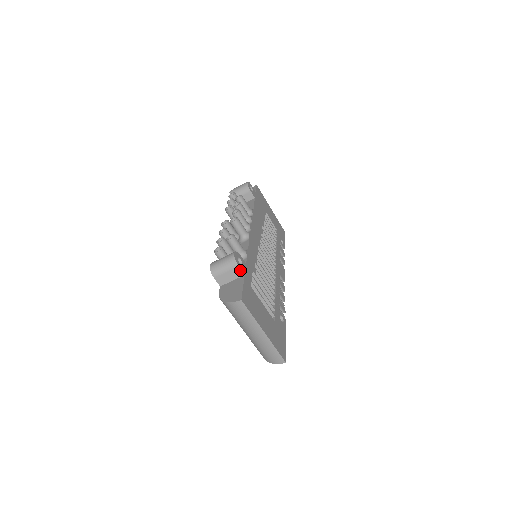
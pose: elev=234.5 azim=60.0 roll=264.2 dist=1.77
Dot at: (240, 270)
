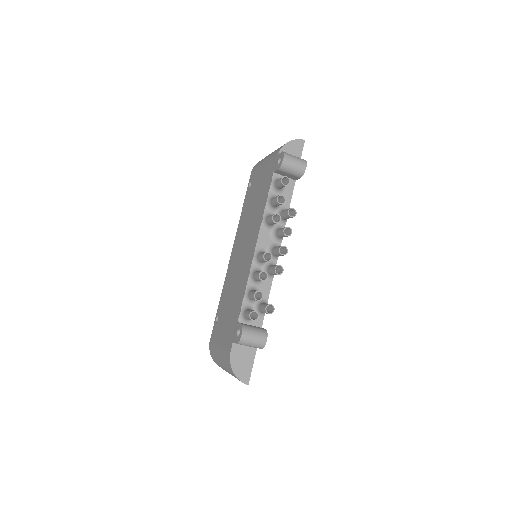
Dot at: (259, 348)
